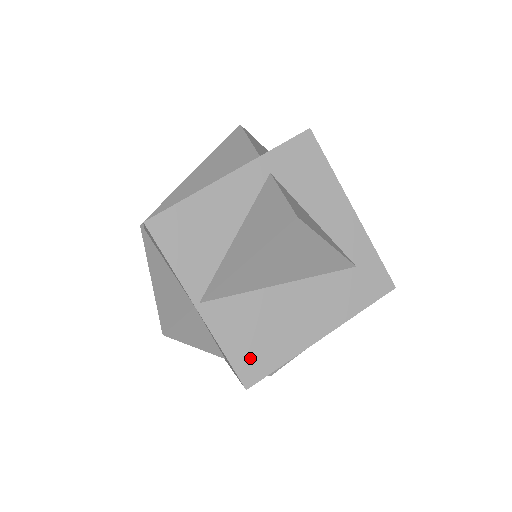
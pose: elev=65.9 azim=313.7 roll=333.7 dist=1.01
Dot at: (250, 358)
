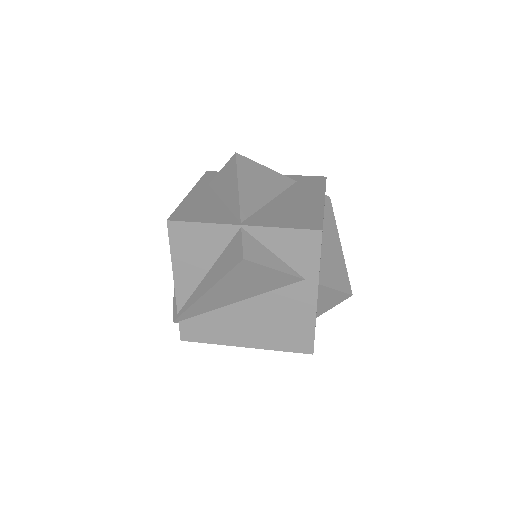
Dot at: (302, 222)
